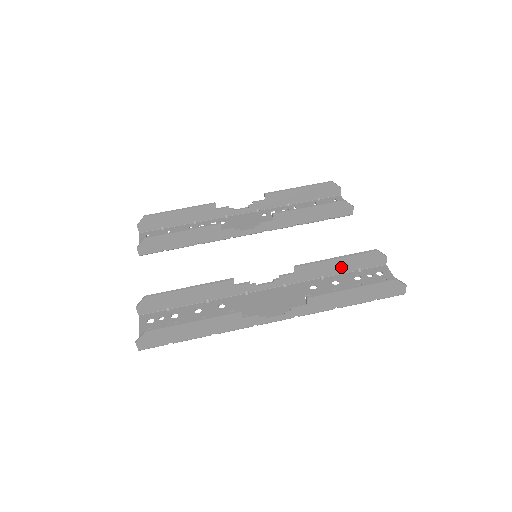
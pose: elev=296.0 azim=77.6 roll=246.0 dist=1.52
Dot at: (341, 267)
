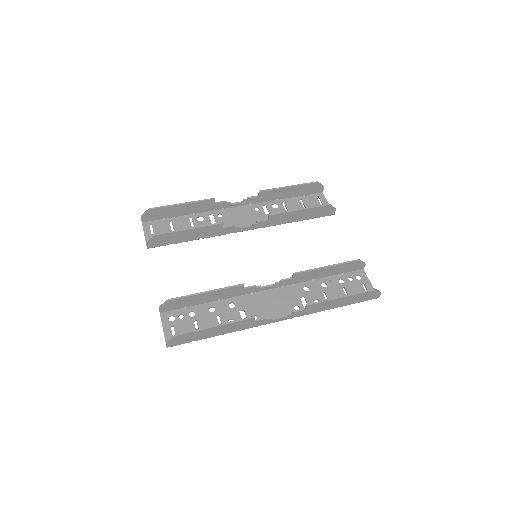
Dot at: (329, 272)
